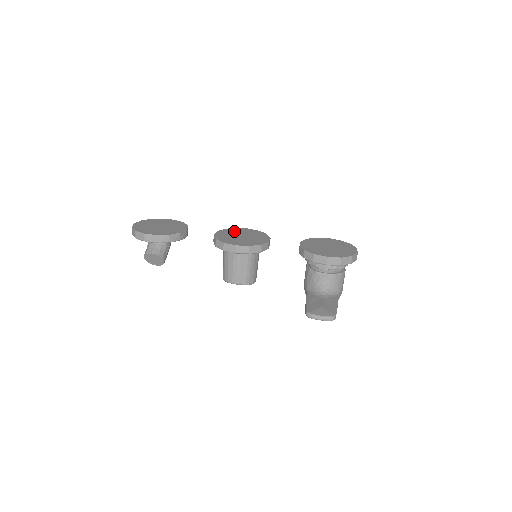
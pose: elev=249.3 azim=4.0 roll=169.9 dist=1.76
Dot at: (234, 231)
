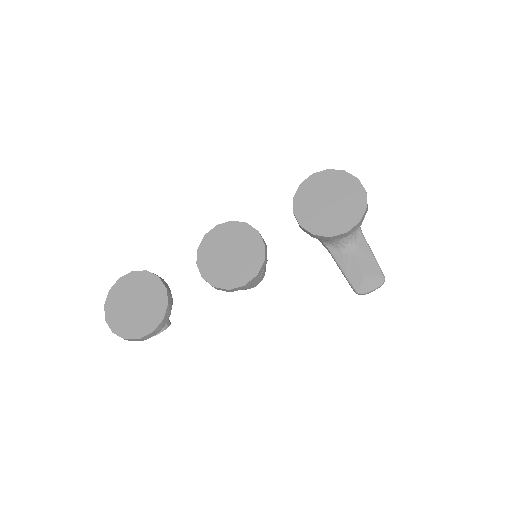
Dot at: (211, 247)
